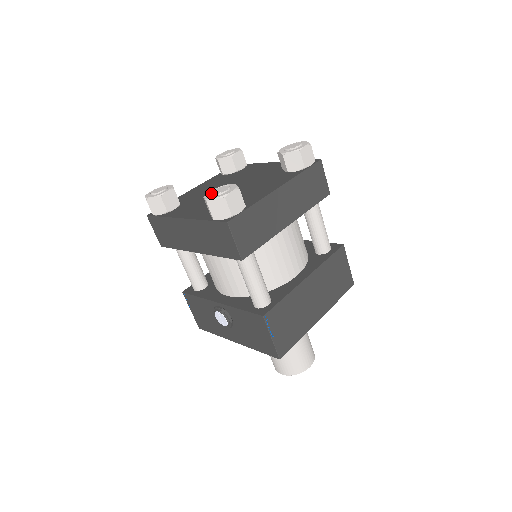
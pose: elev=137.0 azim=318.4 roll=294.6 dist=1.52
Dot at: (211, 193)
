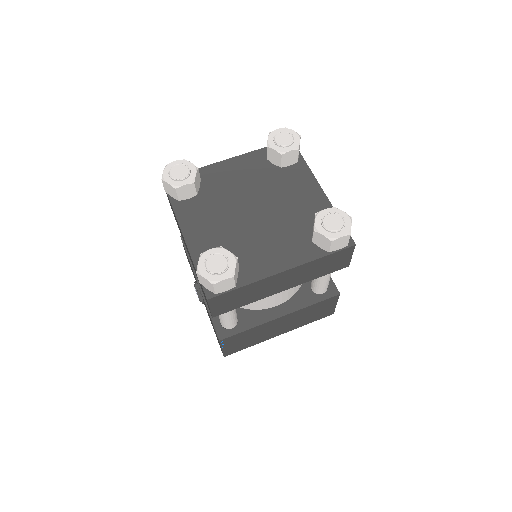
Dot at: (206, 262)
